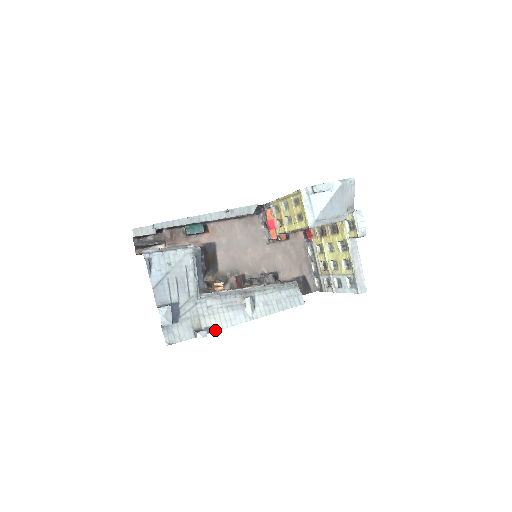
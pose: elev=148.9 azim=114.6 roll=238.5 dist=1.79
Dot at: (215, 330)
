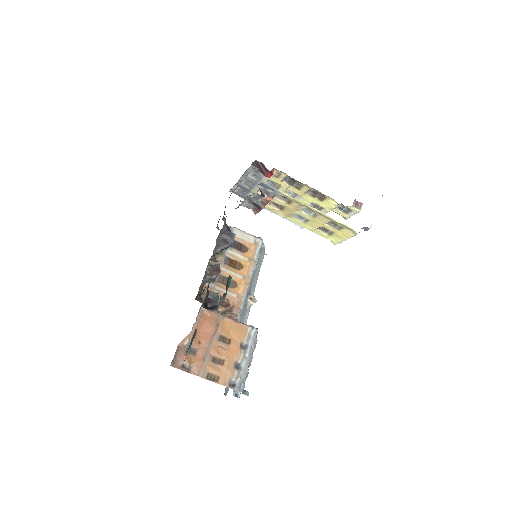
Dot at: occluded
